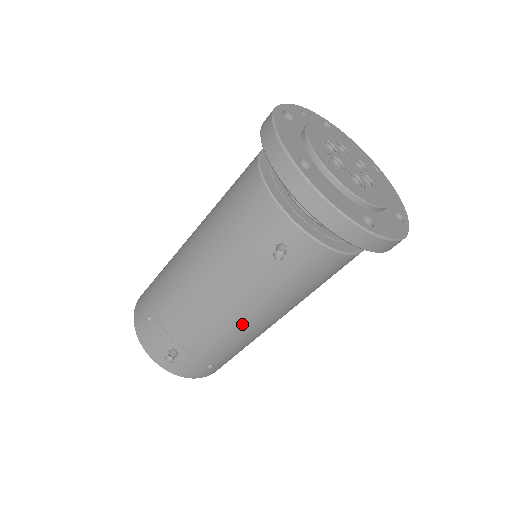
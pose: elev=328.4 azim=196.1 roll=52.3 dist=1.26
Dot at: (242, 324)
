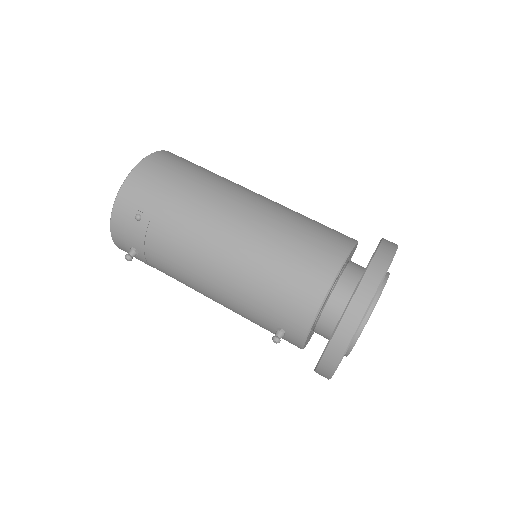
Dot at: (204, 295)
